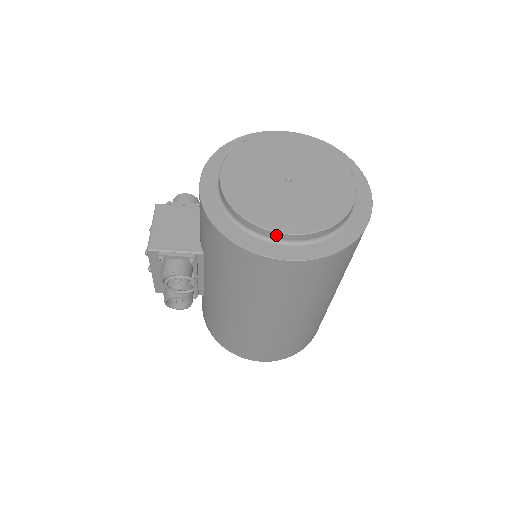
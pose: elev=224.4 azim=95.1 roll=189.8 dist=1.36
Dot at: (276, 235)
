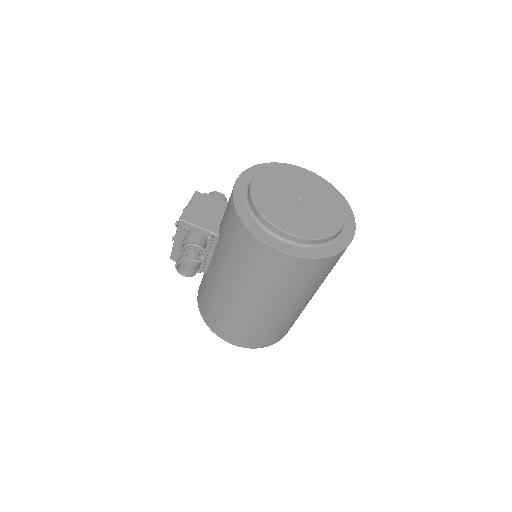
Dot at: (278, 231)
